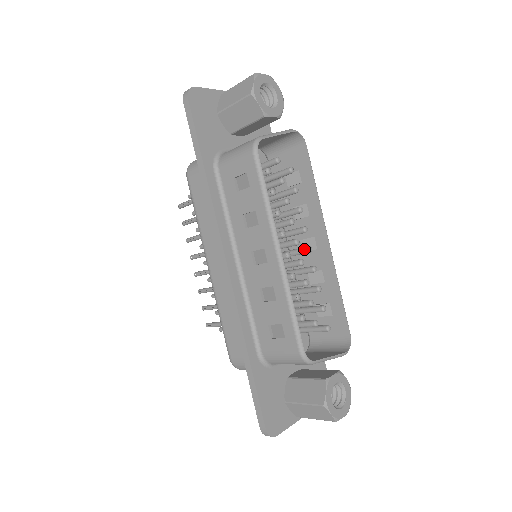
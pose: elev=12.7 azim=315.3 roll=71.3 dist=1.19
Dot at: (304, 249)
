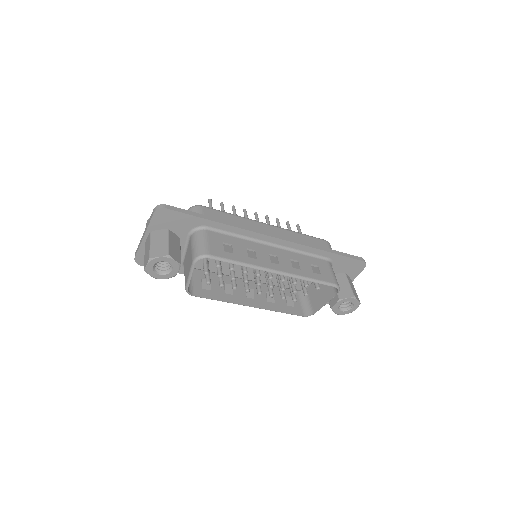
Dot at: (268, 277)
